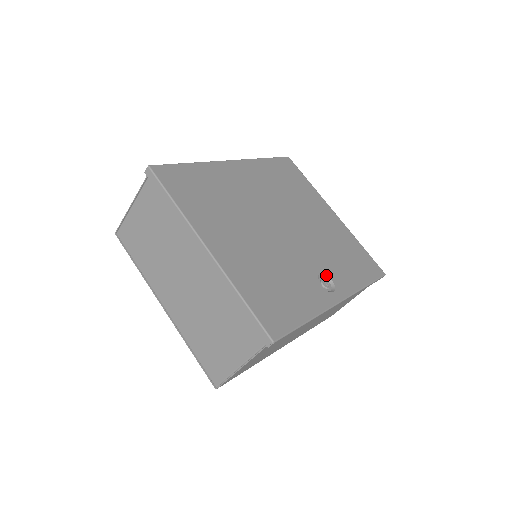
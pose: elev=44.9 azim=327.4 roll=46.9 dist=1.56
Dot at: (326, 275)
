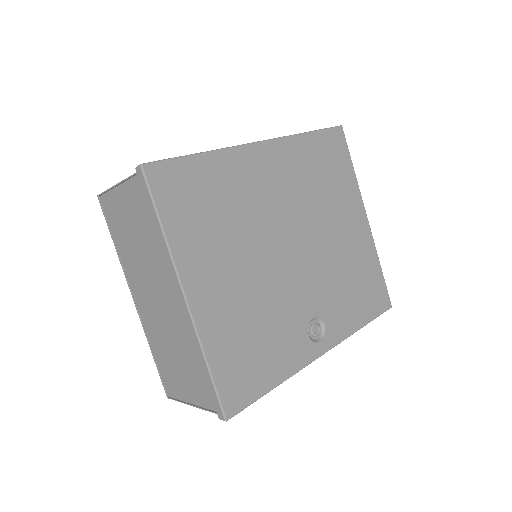
Dot at: (321, 318)
